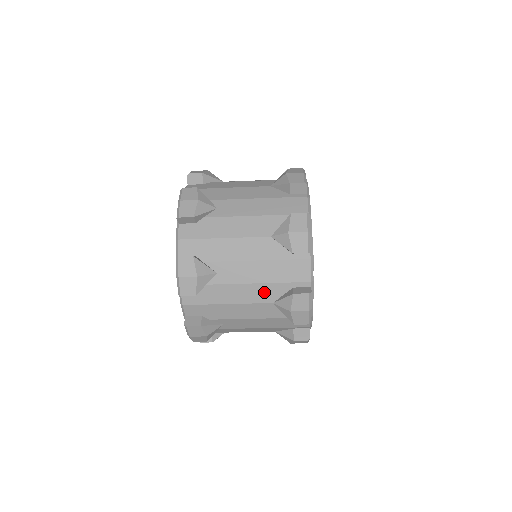
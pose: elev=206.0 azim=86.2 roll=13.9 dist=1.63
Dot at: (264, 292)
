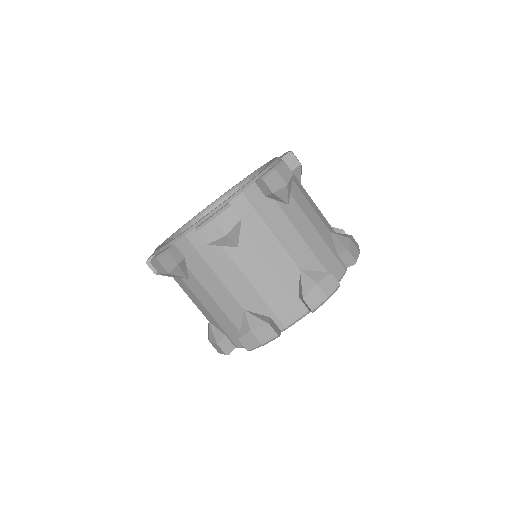
Dot at: (303, 254)
